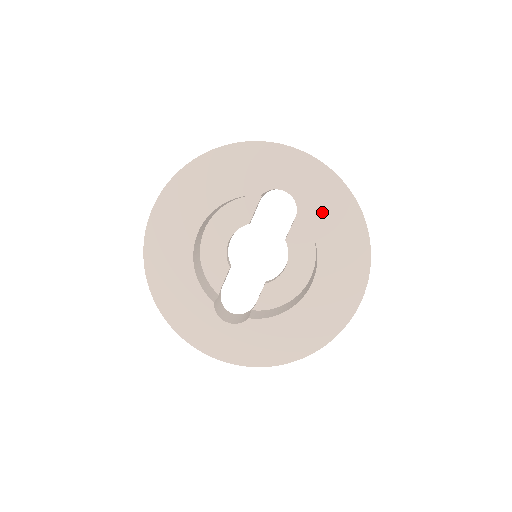
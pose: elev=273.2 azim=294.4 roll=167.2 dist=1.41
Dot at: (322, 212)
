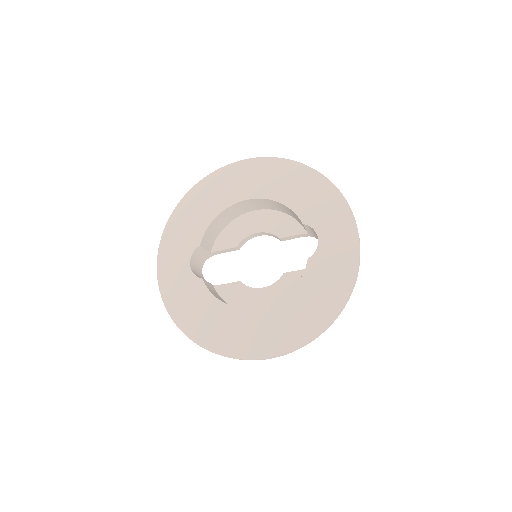
Dot at: (321, 277)
